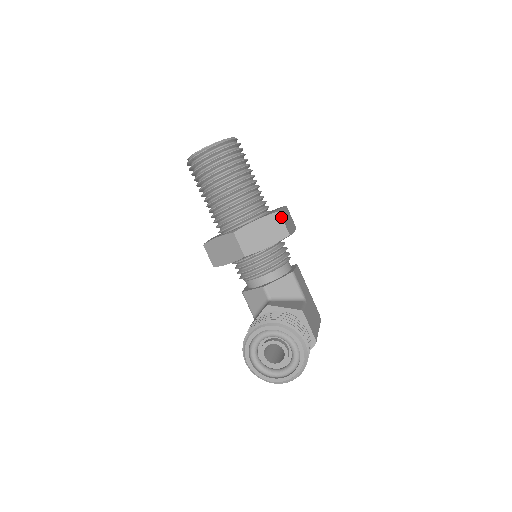
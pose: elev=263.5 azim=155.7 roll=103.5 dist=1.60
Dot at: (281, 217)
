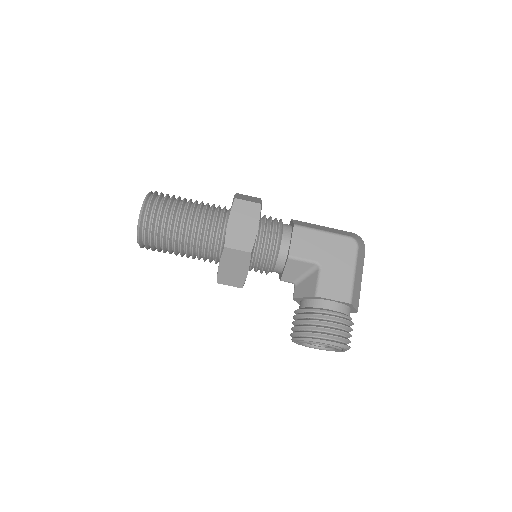
Dot at: (230, 249)
